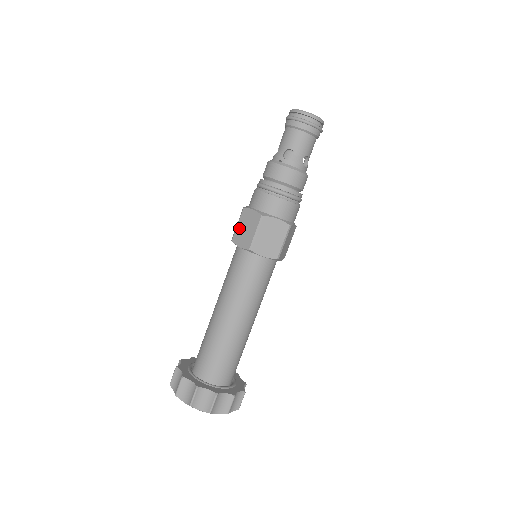
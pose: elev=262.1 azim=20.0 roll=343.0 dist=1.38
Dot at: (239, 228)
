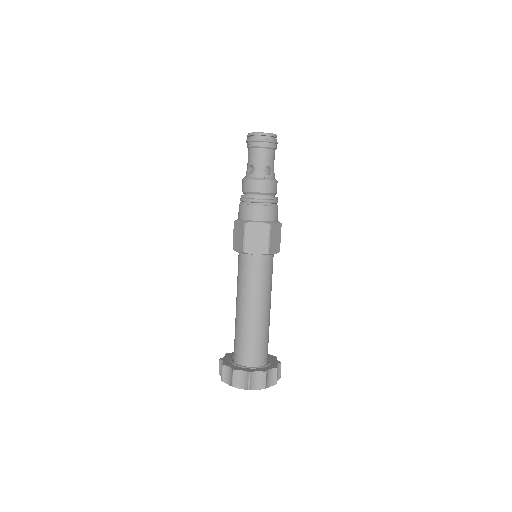
Dot at: (248, 240)
